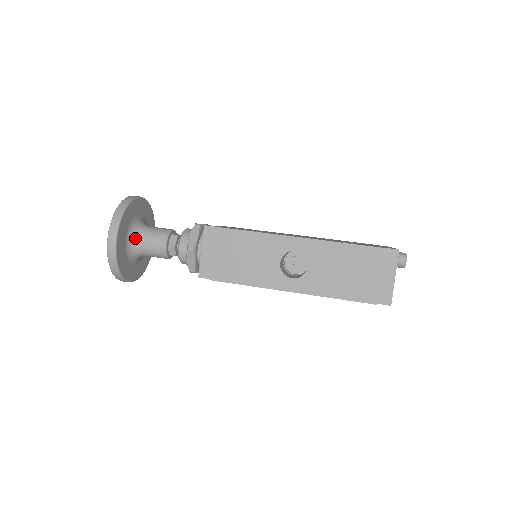
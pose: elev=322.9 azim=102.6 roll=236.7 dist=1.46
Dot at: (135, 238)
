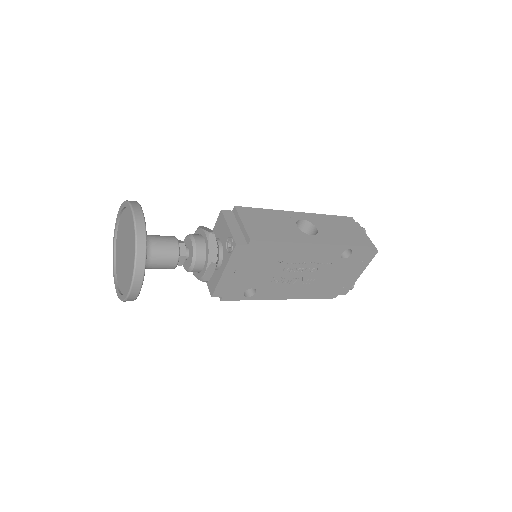
Dot at: occluded
